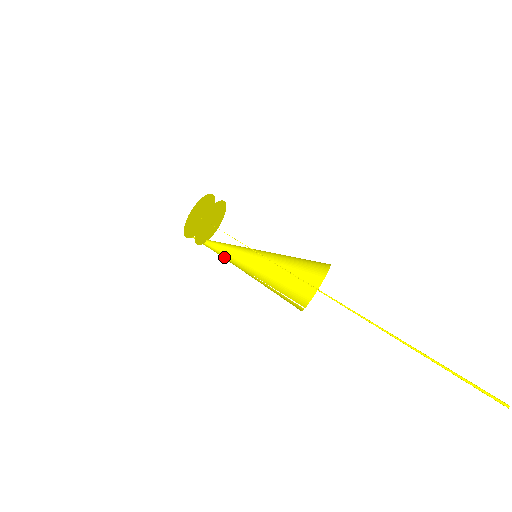
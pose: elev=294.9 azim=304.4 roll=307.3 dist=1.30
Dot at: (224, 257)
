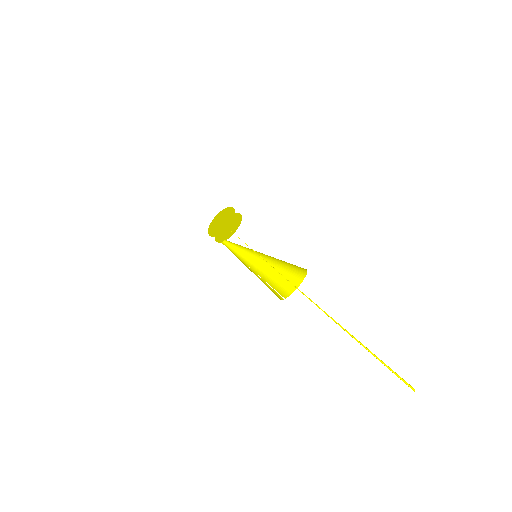
Dot at: (234, 254)
